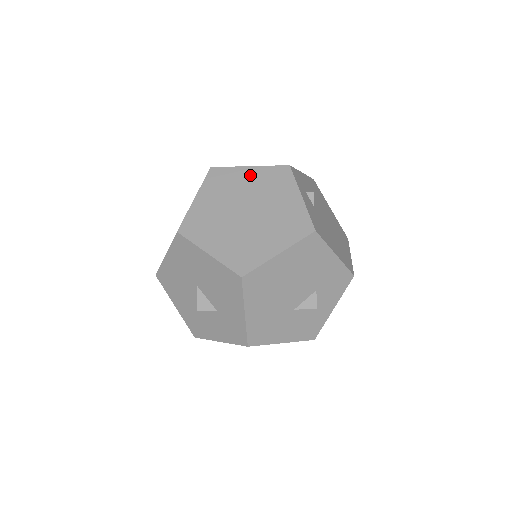
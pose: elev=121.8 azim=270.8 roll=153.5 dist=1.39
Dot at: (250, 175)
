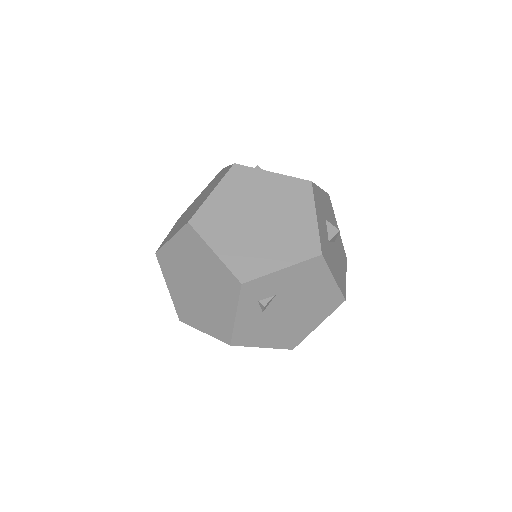
Dot at: (211, 261)
